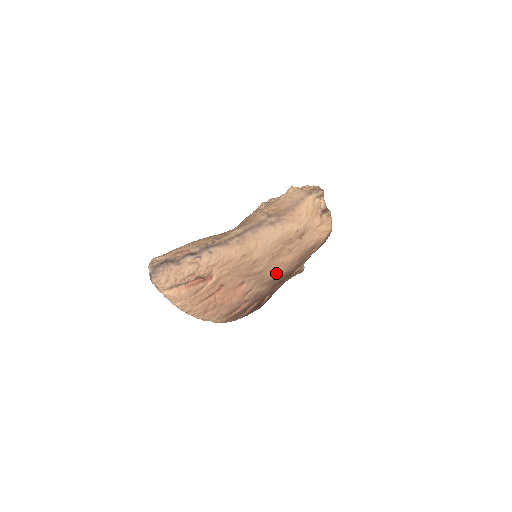
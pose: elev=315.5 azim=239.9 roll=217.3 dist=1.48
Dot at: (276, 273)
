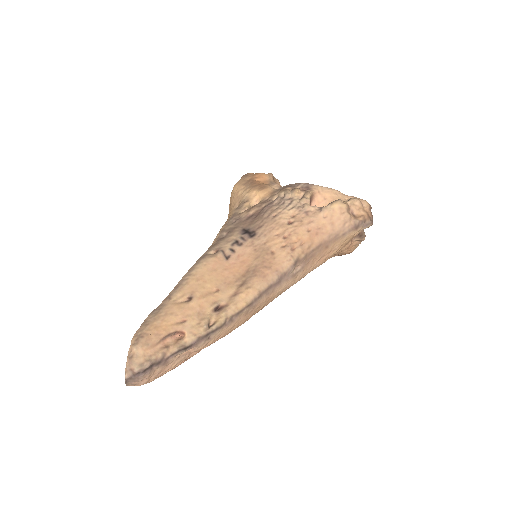
Dot at: occluded
